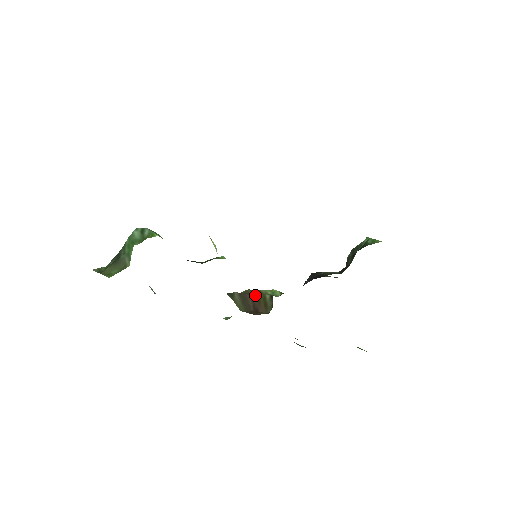
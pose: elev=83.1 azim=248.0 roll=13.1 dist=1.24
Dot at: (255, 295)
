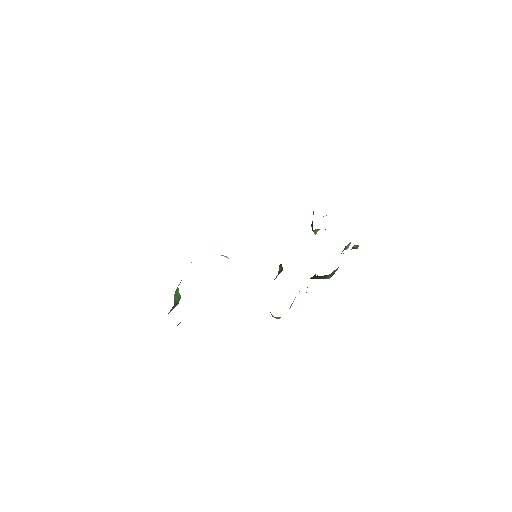
Dot at: occluded
